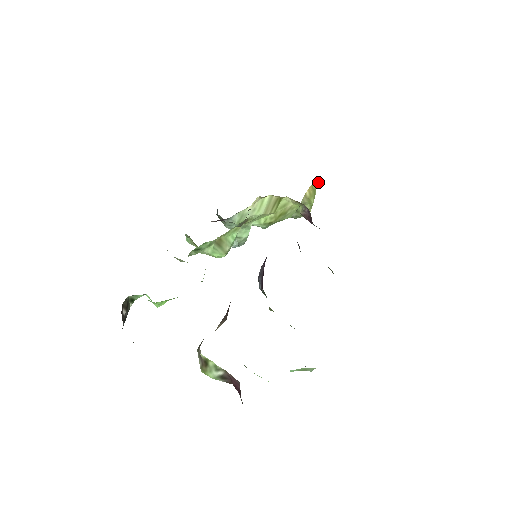
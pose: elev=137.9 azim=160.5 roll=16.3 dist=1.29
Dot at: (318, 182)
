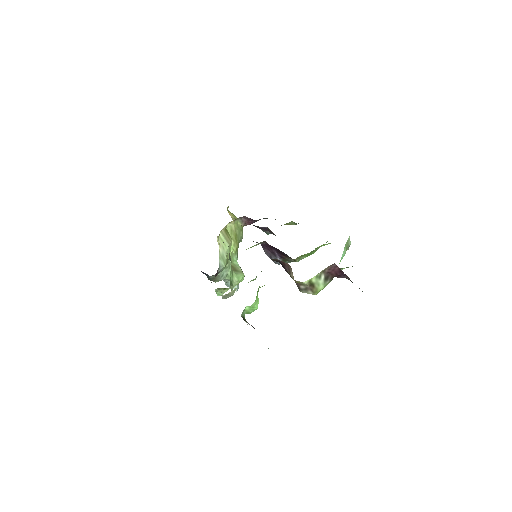
Dot at: (228, 207)
